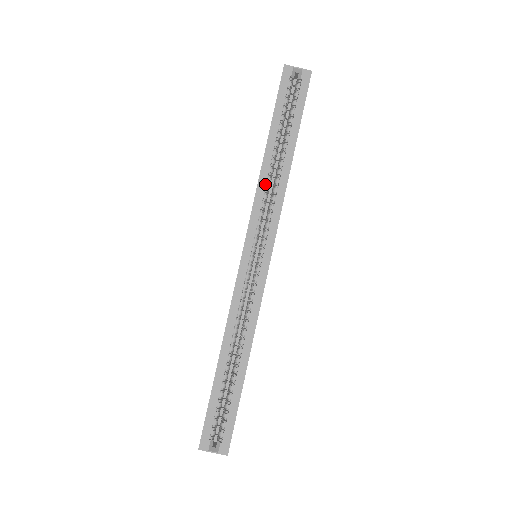
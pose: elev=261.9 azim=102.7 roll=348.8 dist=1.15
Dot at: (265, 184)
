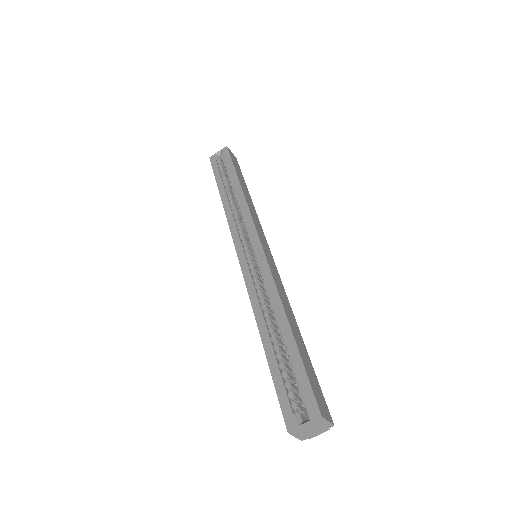
Dot at: (230, 210)
